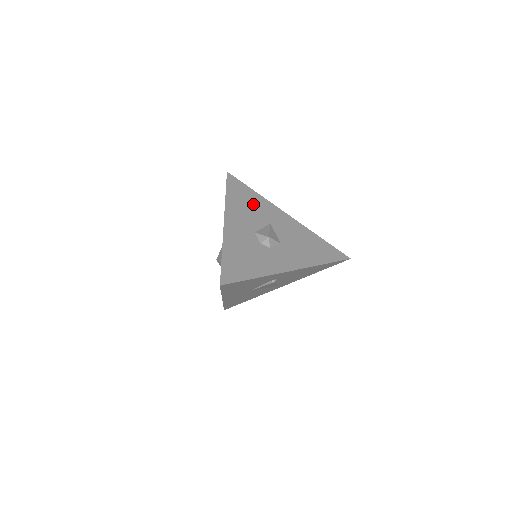
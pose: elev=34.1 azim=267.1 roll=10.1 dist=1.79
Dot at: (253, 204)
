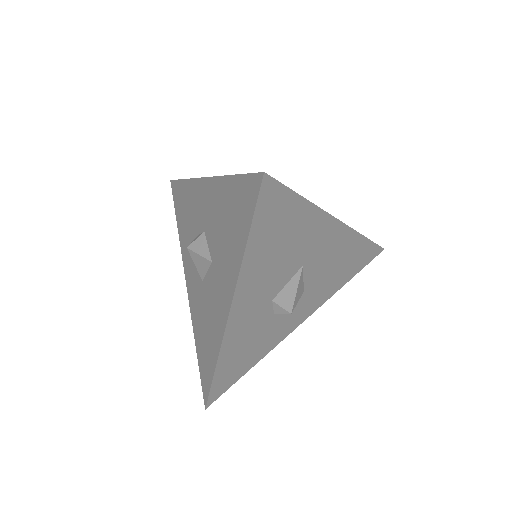
Dot at: (290, 239)
